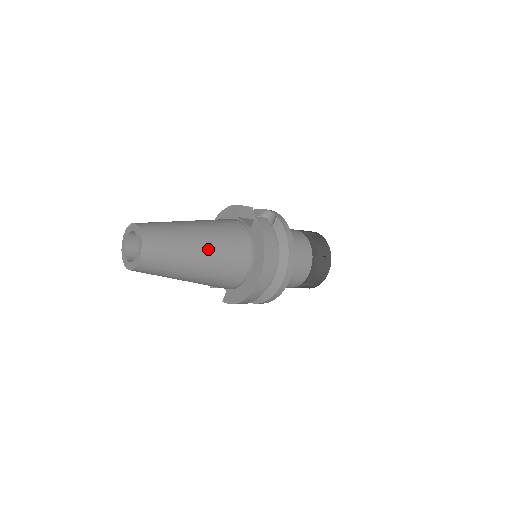
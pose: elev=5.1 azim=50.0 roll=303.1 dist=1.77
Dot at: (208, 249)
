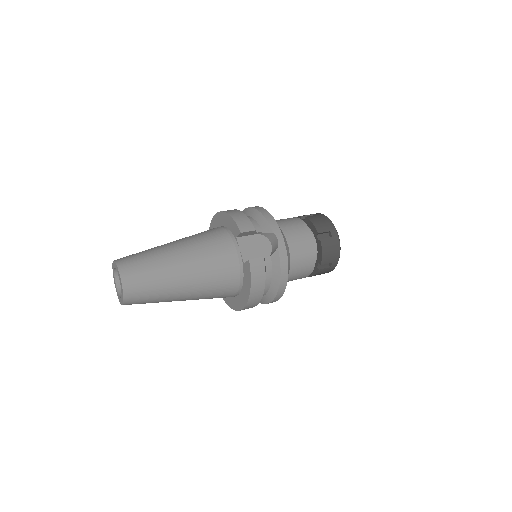
Dot at: (192, 291)
